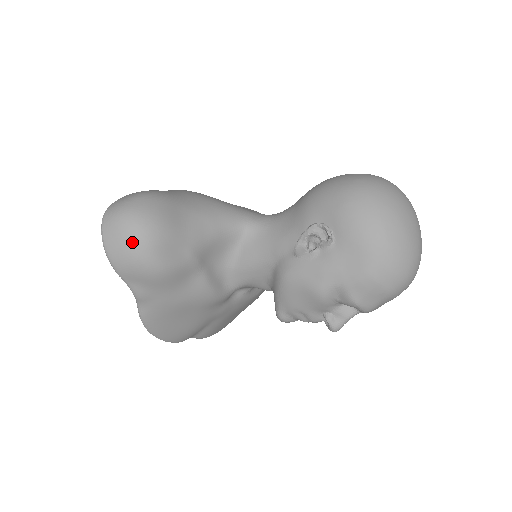
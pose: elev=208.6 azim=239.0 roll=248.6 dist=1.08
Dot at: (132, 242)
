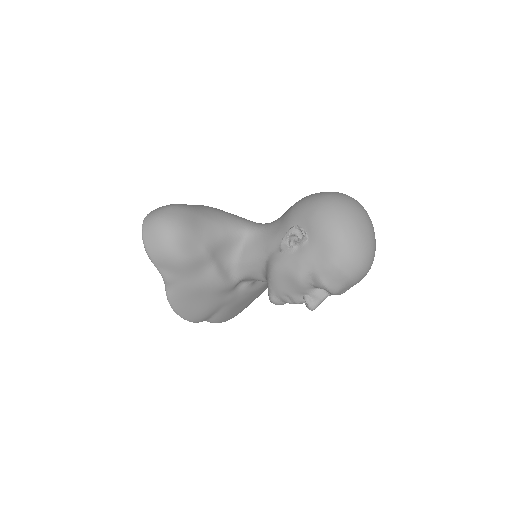
Dot at: (163, 238)
